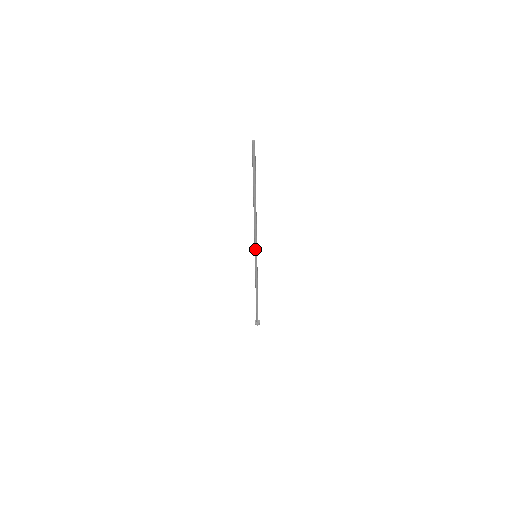
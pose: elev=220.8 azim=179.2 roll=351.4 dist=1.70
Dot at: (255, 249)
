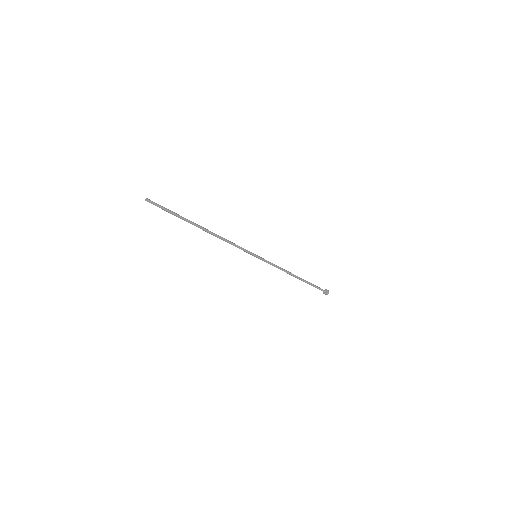
Dot at: (248, 253)
